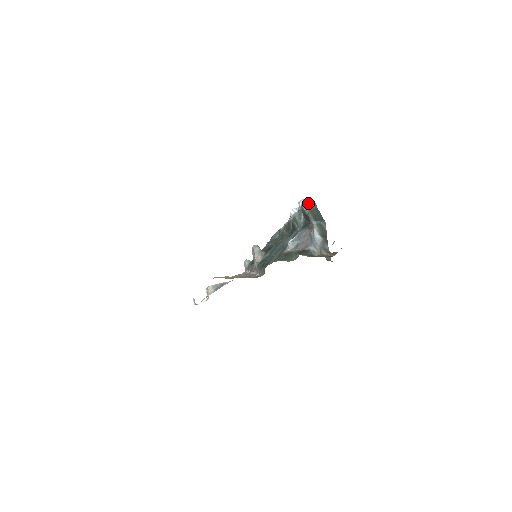
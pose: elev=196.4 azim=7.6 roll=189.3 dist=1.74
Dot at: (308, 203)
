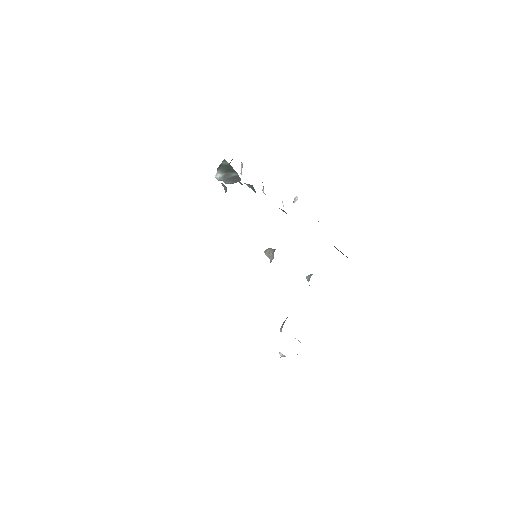
Dot at: occluded
